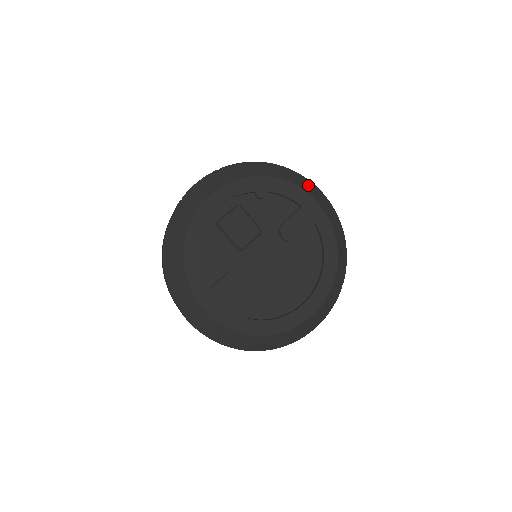
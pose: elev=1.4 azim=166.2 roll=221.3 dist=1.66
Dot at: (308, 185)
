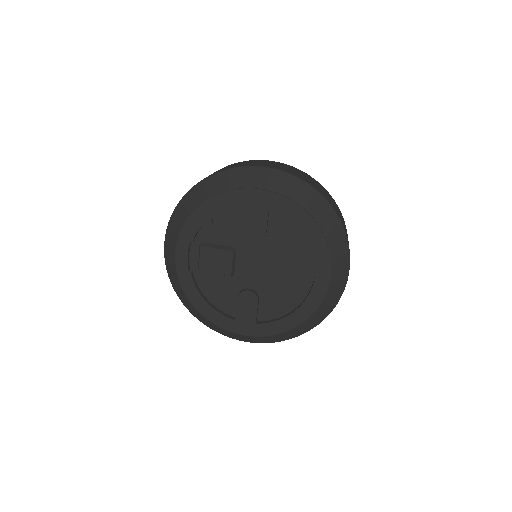
Dot at: (239, 175)
